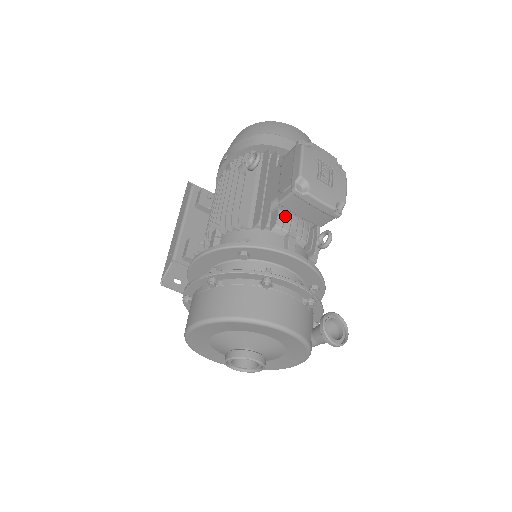
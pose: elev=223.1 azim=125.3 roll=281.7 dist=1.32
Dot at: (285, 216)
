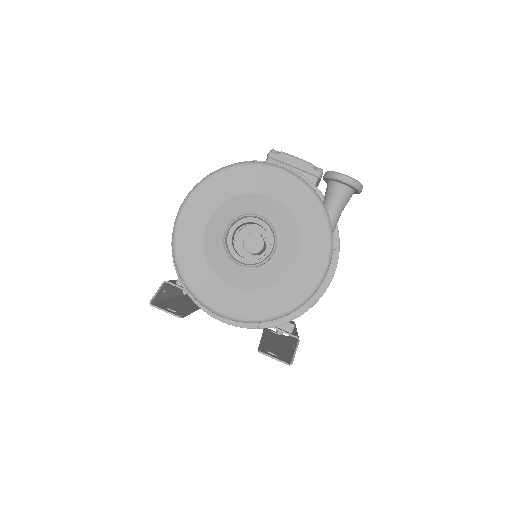
Dot at: occluded
